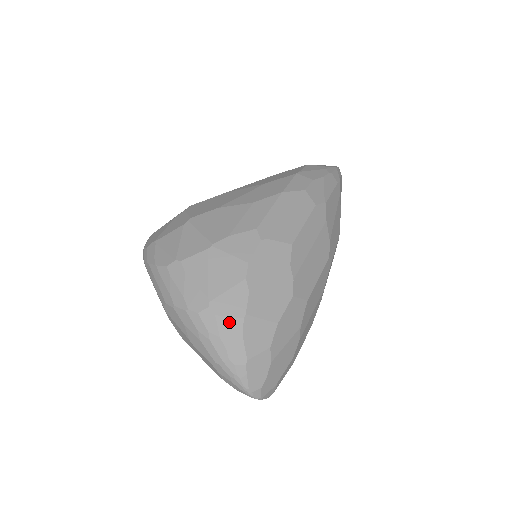
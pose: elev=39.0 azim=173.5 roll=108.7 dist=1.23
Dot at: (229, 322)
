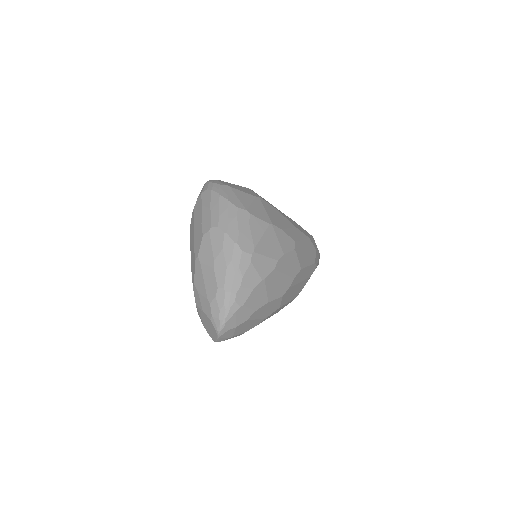
Dot at: (254, 274)
